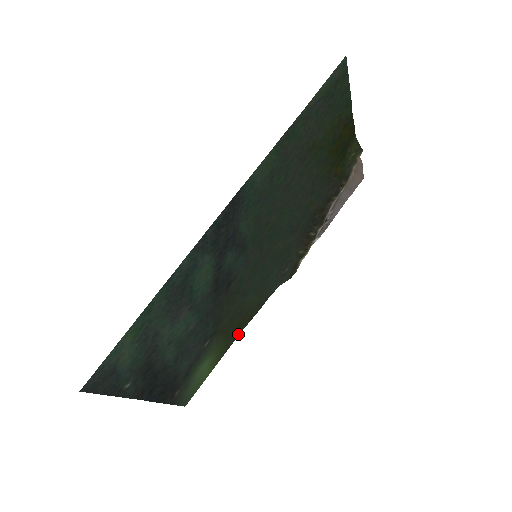
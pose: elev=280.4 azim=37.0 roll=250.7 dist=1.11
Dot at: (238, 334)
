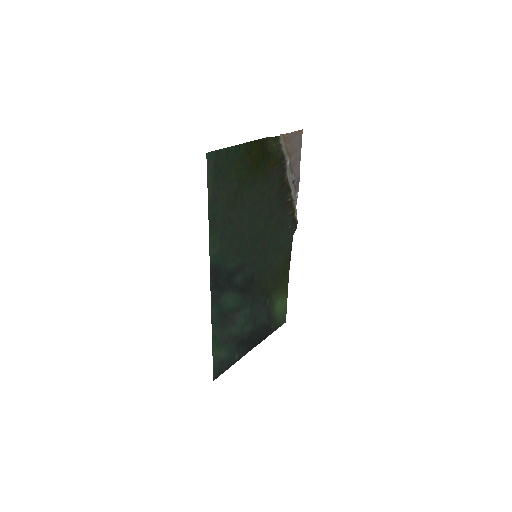
Dot at: (288, 275)
